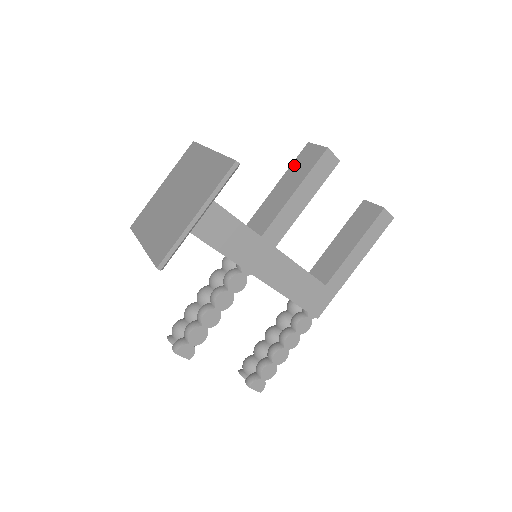
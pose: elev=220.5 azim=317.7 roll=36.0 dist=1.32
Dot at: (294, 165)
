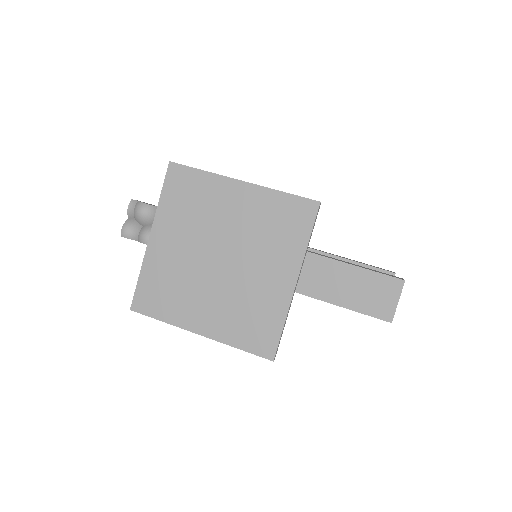
Dot at: (368, 277)
